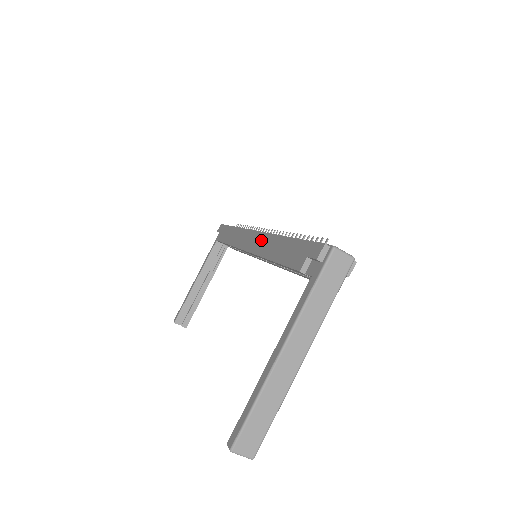
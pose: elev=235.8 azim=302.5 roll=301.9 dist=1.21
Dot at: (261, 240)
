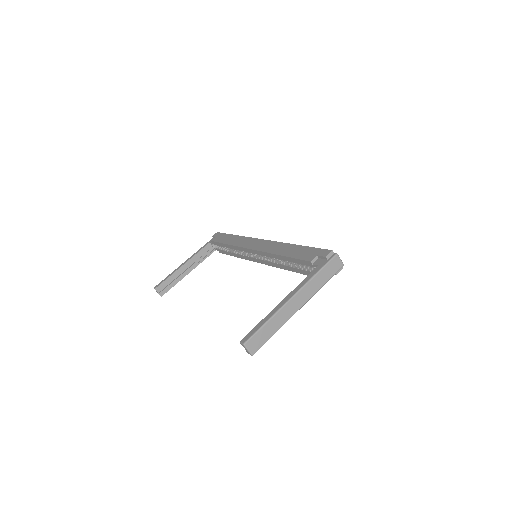
Dot at: (270, 245)
